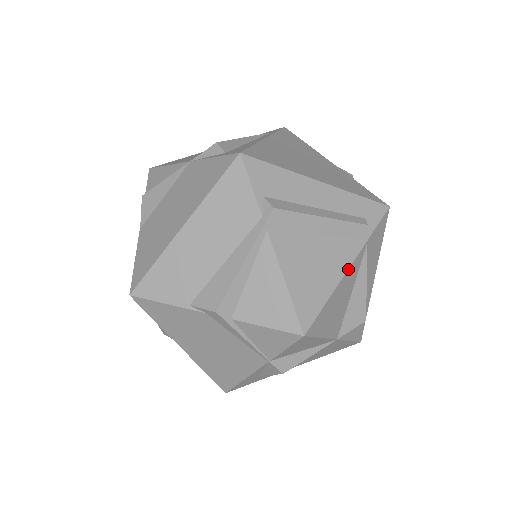
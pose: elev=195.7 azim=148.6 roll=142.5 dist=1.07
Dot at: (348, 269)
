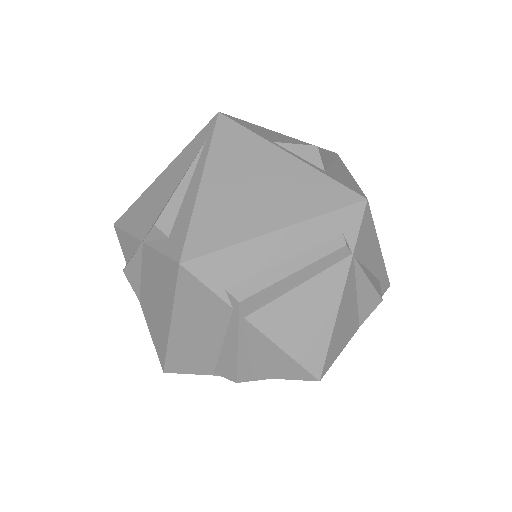
Dot at: (341, 298)
